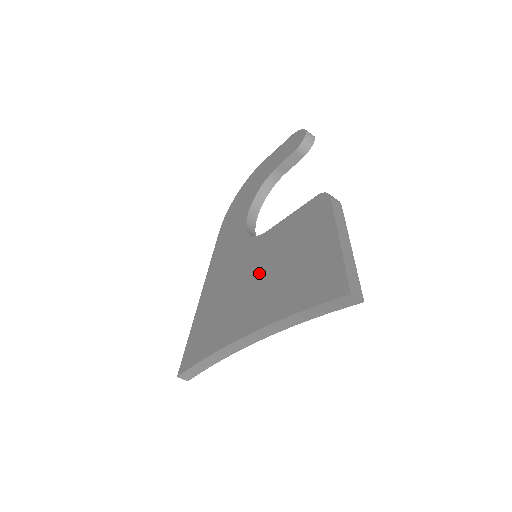
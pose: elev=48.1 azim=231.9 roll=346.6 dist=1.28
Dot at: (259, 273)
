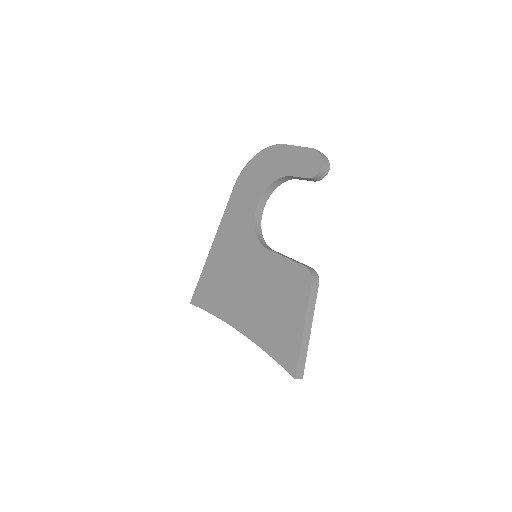
Dot at: (254, 286)
